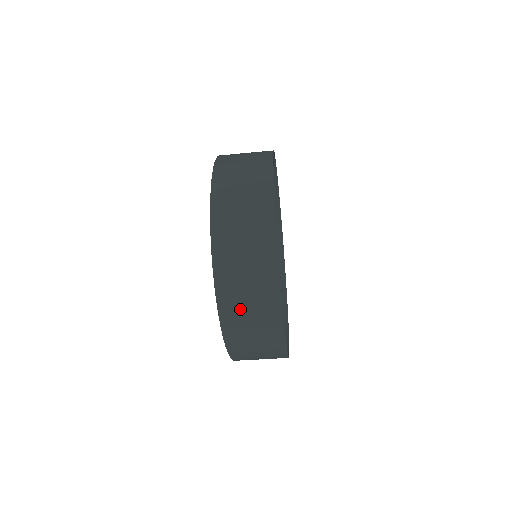
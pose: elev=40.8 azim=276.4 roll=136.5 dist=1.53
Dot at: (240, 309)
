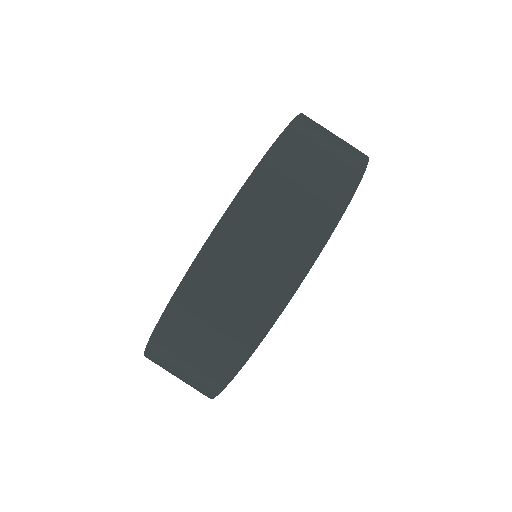
Dot at: (191, 330)
